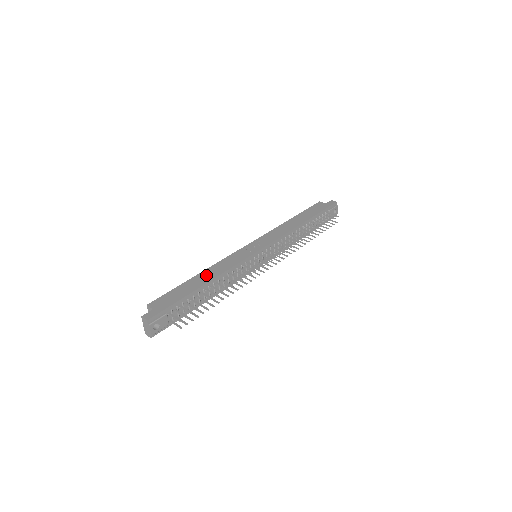
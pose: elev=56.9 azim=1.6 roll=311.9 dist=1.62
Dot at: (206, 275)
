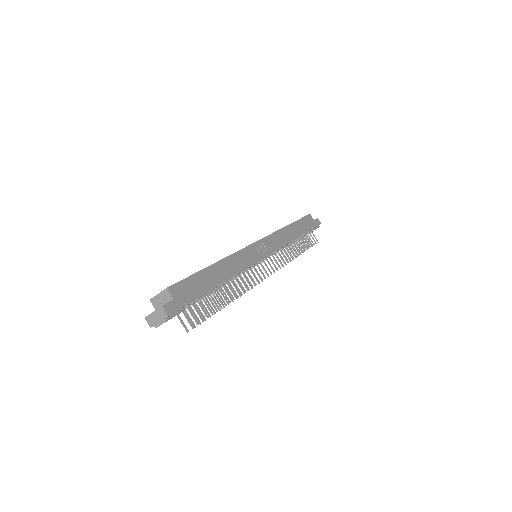
Dot at: (223, 269)
